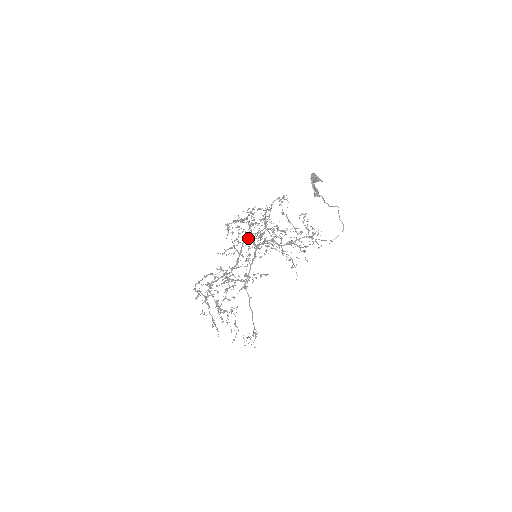
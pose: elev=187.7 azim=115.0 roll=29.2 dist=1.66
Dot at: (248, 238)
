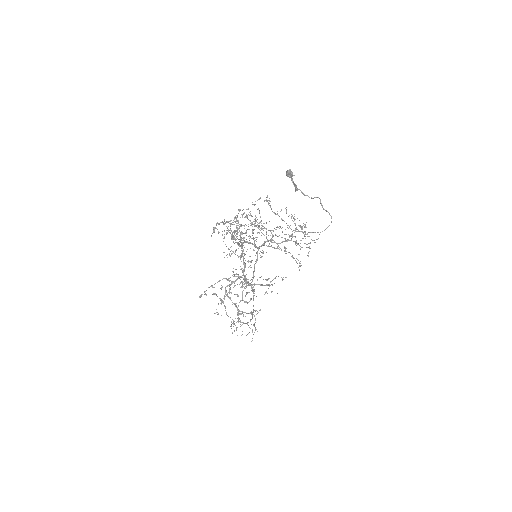
Dot at: (232, 237)
